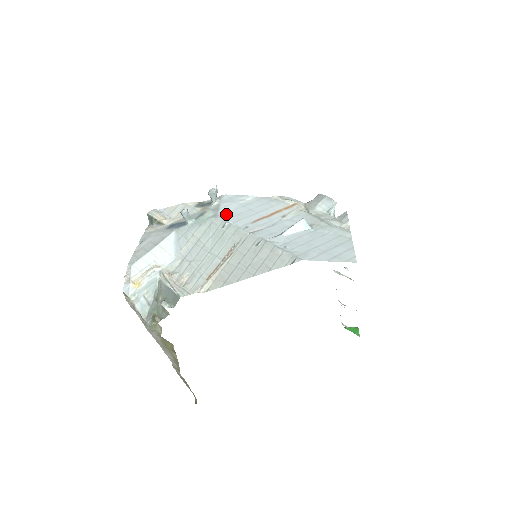
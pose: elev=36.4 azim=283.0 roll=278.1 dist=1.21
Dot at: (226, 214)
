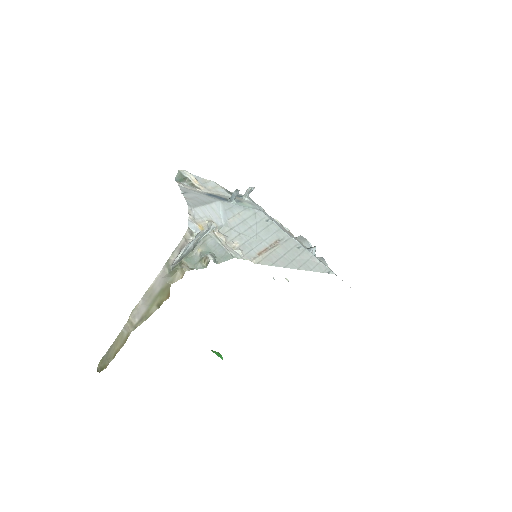
Dot at: occluded
